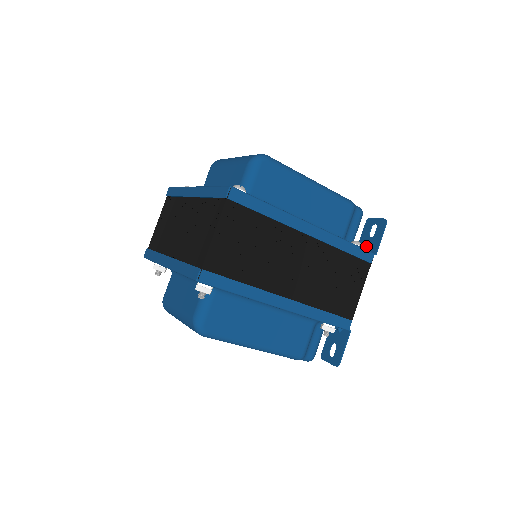
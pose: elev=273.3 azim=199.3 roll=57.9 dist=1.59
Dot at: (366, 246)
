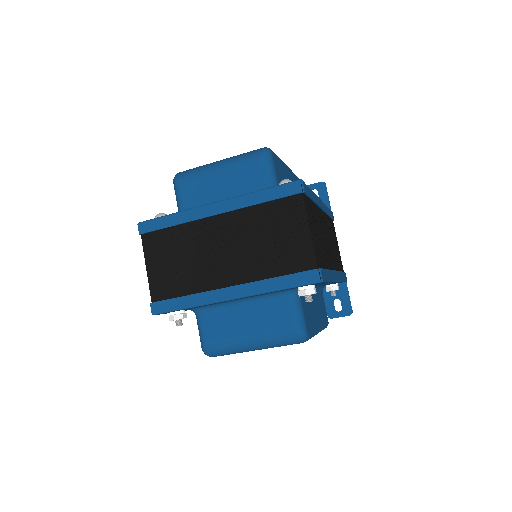
Dot at: occluded
